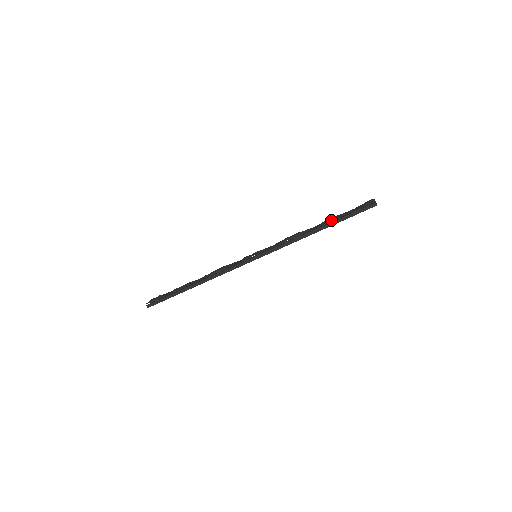
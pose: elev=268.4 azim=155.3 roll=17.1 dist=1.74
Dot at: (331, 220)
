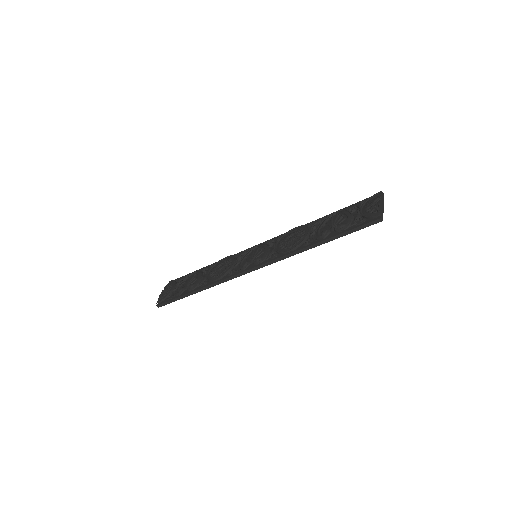
Dot at: (333, 214)
